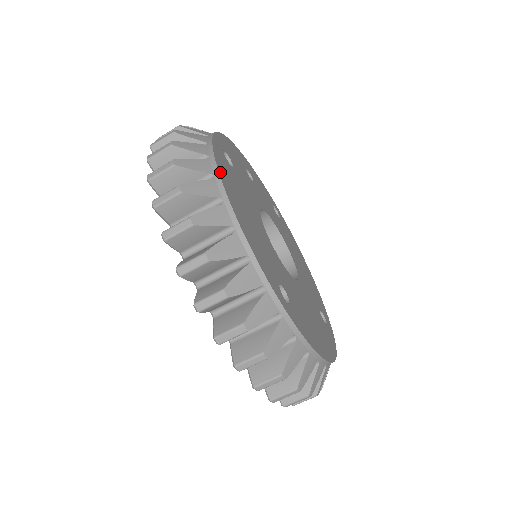
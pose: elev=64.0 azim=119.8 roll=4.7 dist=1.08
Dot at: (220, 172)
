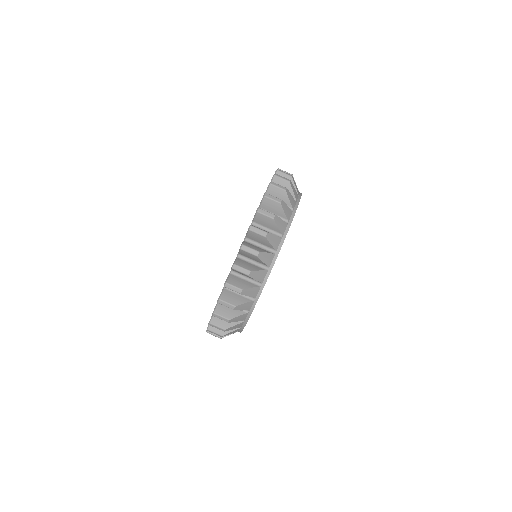
Dot at: occluded
